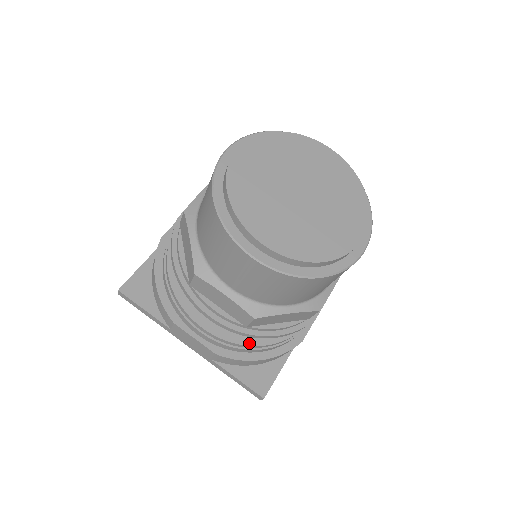
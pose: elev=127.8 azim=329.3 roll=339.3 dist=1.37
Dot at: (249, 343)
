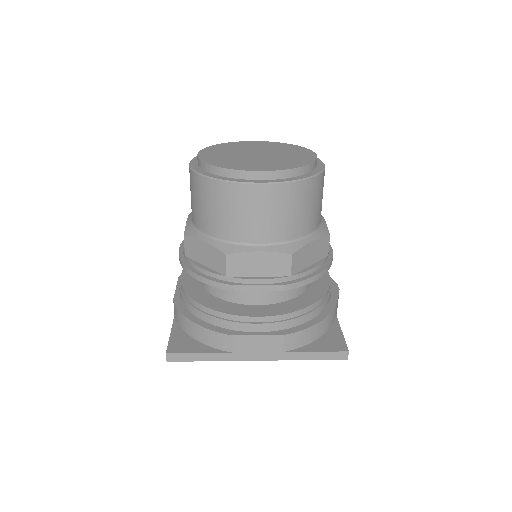
Dot at: (191, 295)
